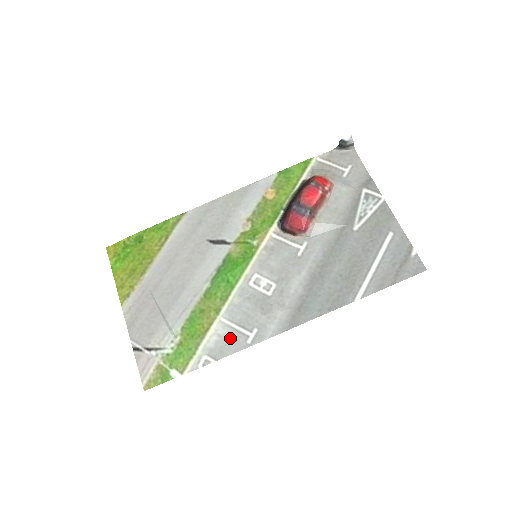
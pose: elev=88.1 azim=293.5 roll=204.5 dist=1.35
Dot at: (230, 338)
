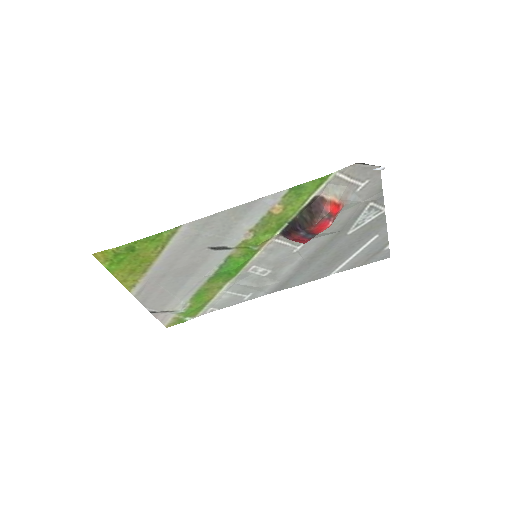
Dot at: (230, 299)
